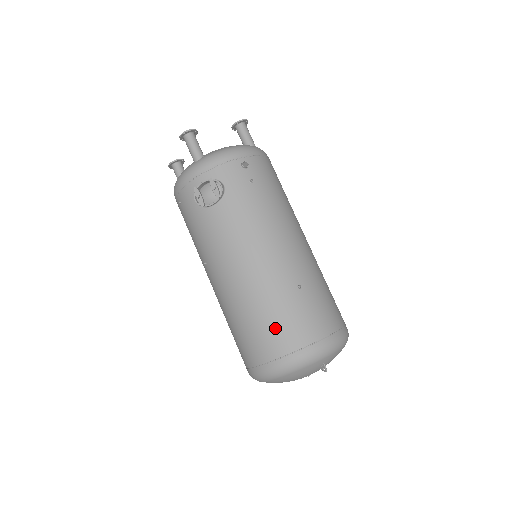
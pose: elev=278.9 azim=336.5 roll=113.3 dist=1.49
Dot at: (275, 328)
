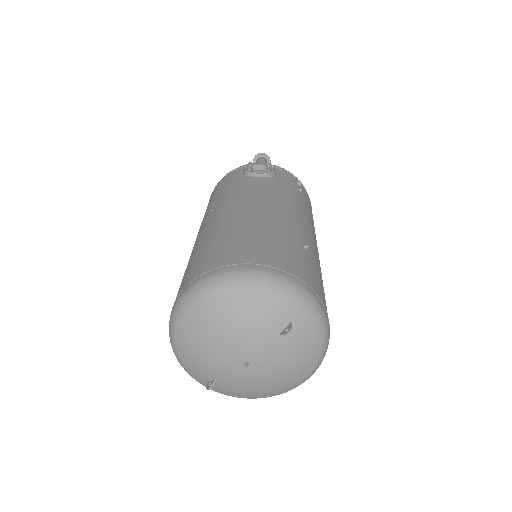
Dot at: (261, 244)
